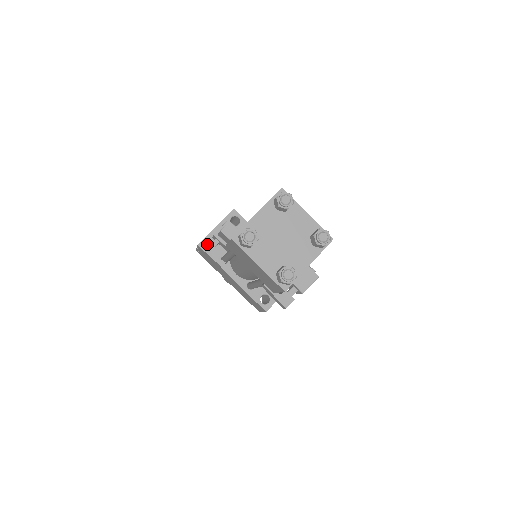
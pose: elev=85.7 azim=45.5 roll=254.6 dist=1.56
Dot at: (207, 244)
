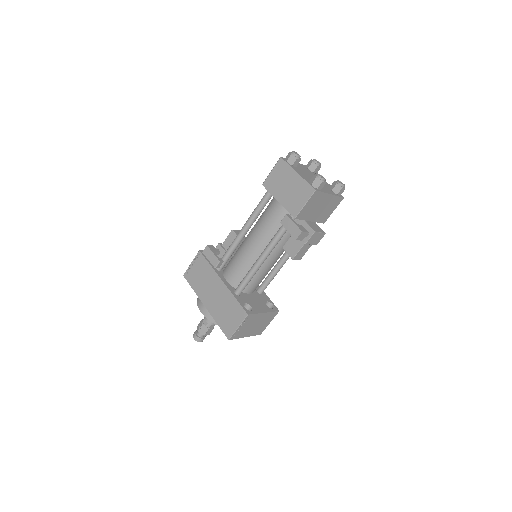
Dot at: (211, 245)
